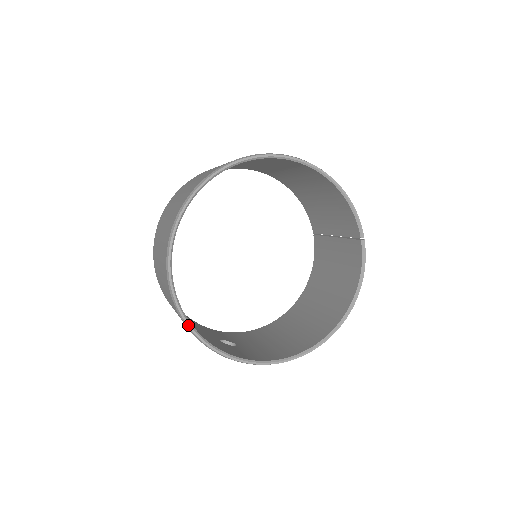
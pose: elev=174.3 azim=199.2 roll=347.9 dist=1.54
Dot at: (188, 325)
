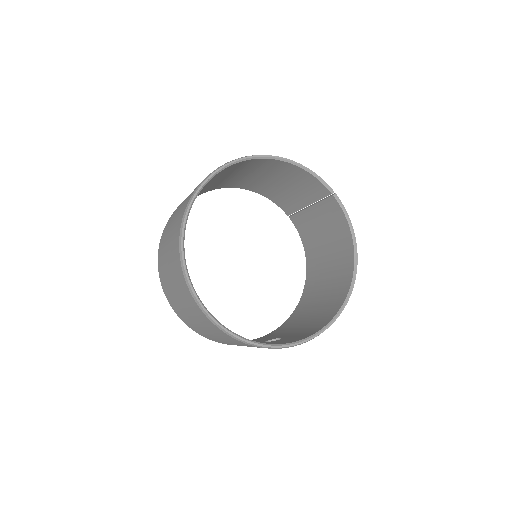
Dot at: (238, 338)
